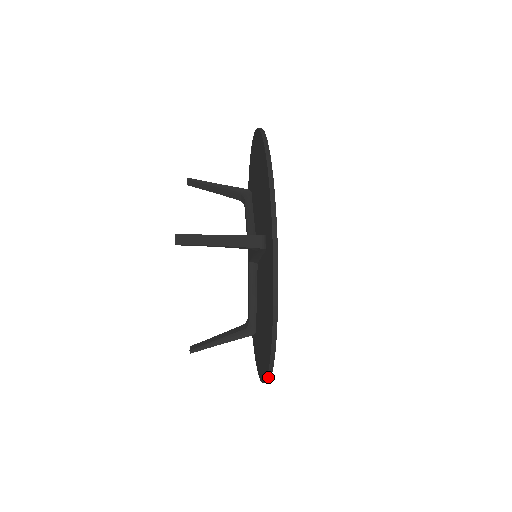
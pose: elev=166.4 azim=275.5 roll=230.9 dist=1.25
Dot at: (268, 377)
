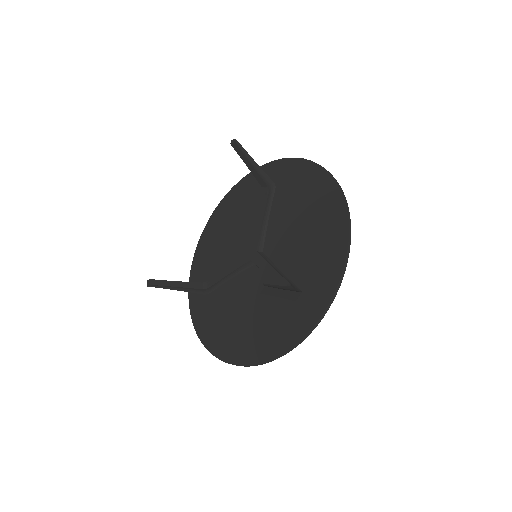
Dot at: (346, 205)
